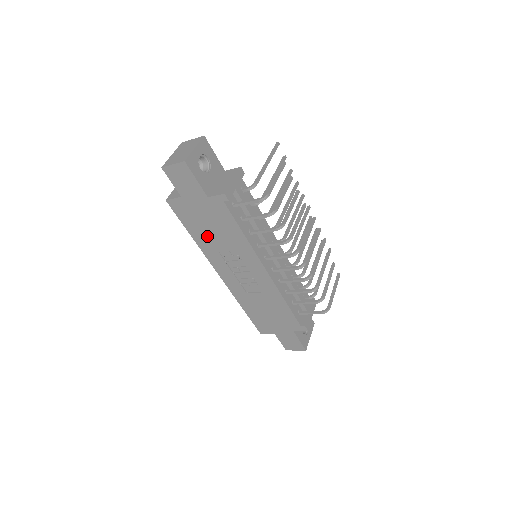
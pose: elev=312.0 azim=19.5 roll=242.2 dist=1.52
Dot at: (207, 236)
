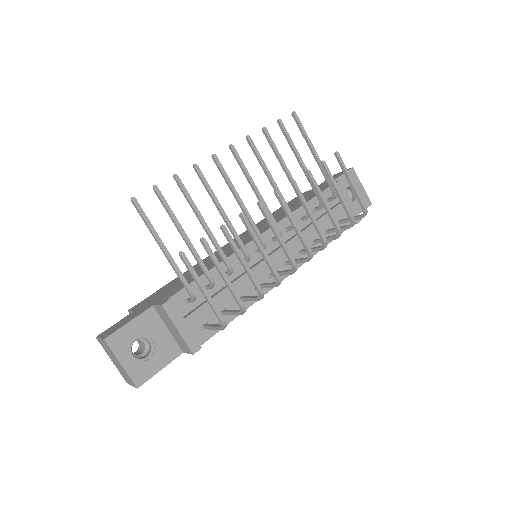
Dot at: occluded
